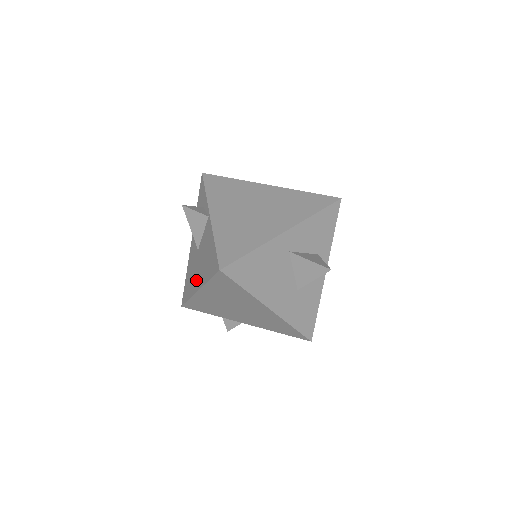
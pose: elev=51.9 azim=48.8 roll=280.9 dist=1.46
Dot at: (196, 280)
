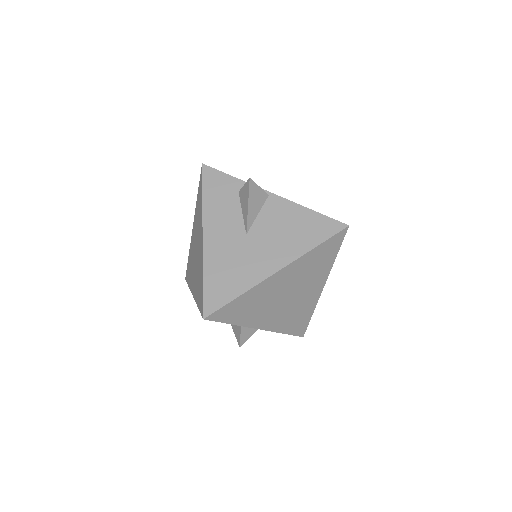
Dot at: (264, 263)
